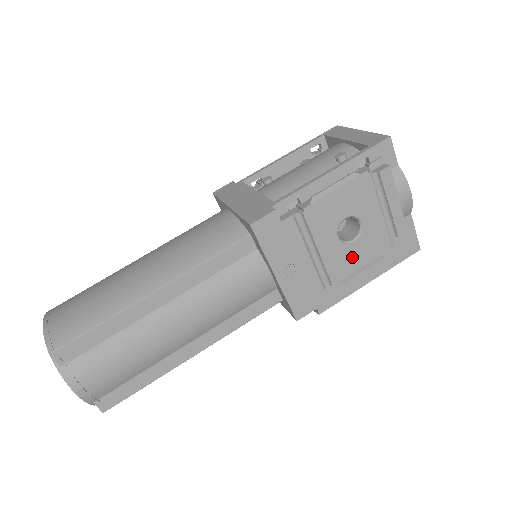
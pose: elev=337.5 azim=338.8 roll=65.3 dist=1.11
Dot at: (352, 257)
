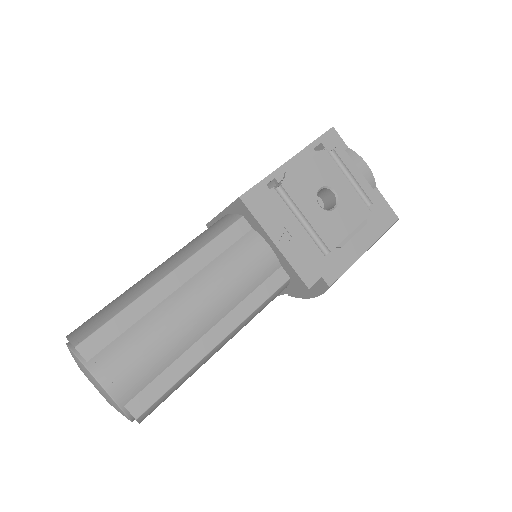
Dot at: (338, 223)
